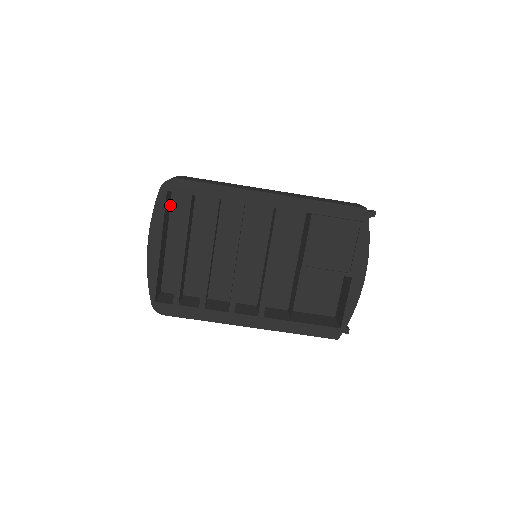
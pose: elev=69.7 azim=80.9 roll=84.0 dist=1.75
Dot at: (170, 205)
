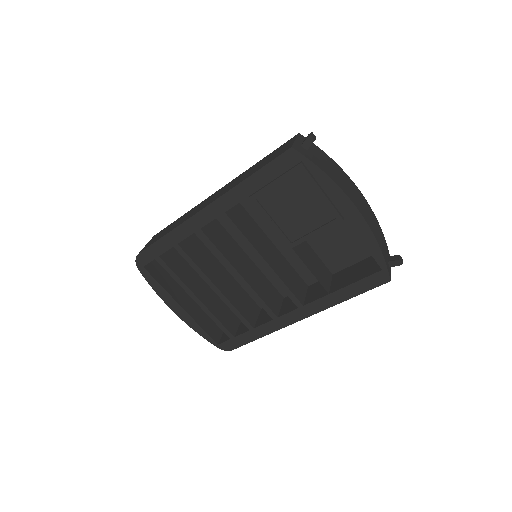
Dot at: occluded
